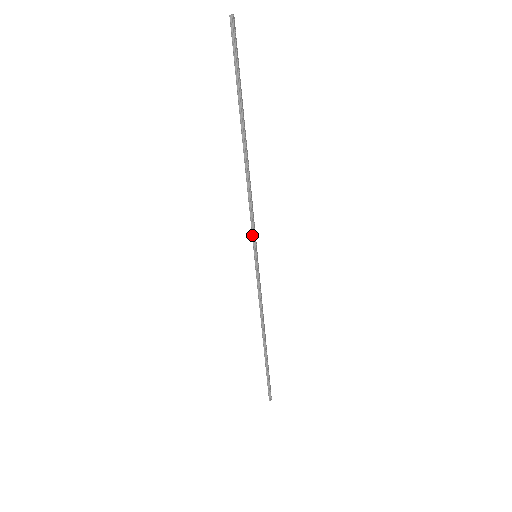
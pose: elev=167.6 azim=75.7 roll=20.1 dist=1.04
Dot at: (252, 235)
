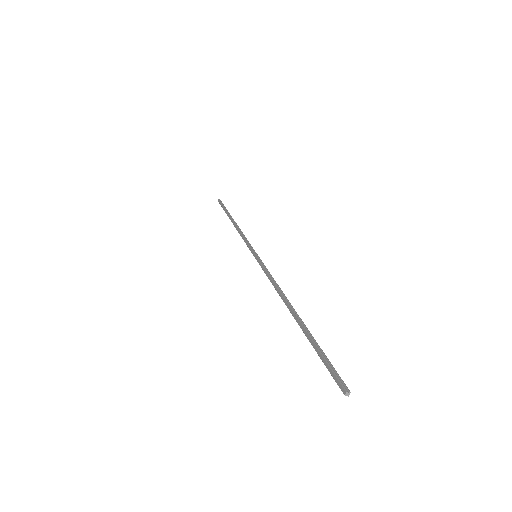
Dot at: (249, 245)
